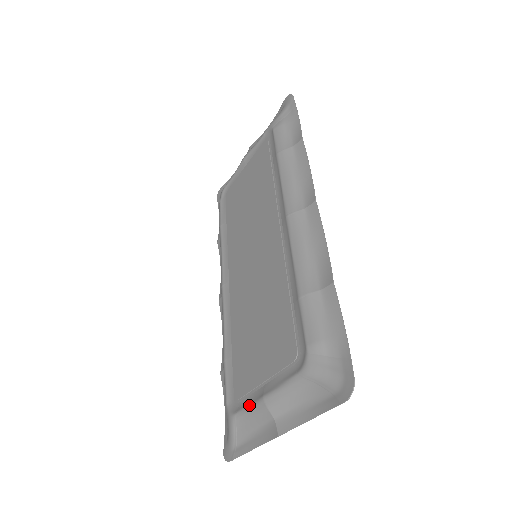
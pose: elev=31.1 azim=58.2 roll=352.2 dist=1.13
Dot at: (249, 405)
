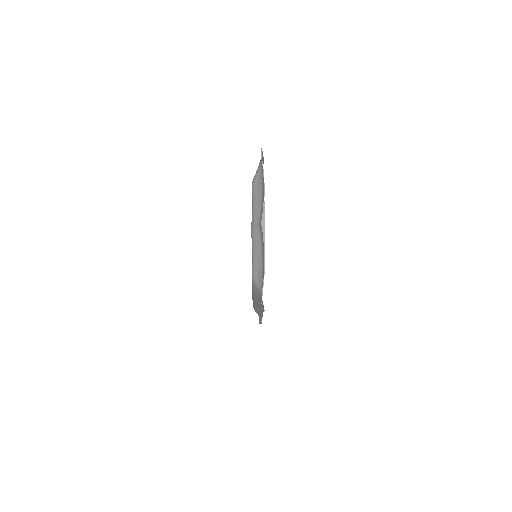
Dot at: (252, 250)
